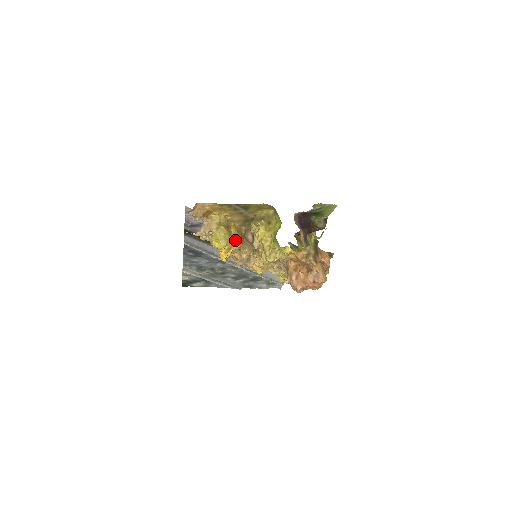
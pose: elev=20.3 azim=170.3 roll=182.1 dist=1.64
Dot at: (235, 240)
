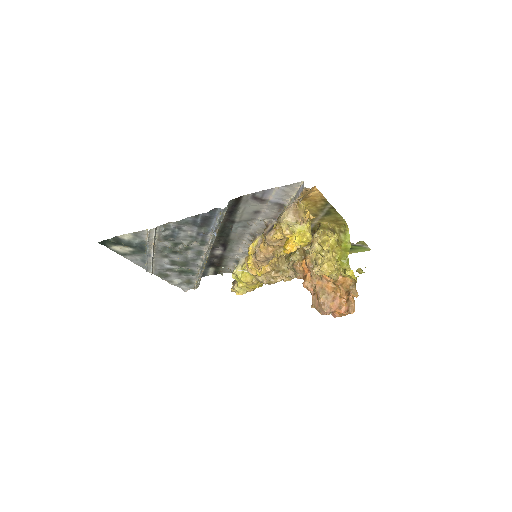
Dot at: occluded
